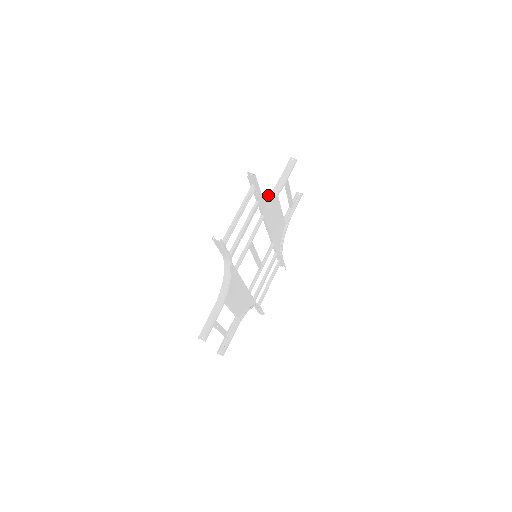
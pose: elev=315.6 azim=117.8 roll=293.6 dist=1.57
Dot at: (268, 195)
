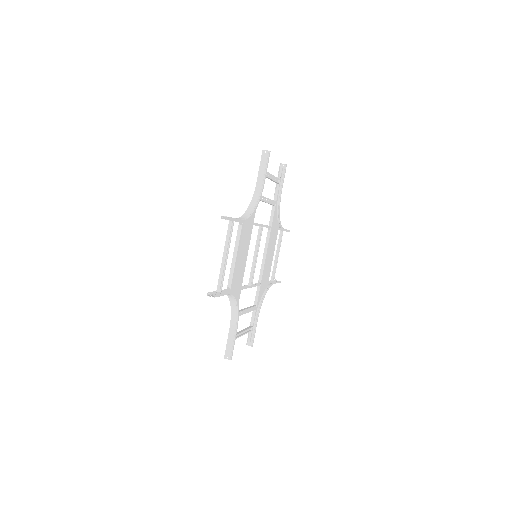
Dot at: occluded
